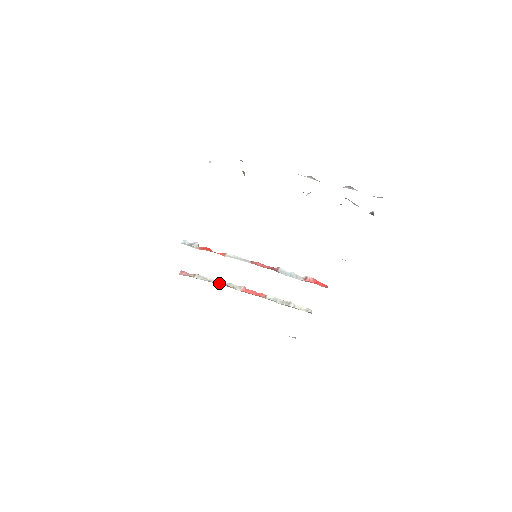
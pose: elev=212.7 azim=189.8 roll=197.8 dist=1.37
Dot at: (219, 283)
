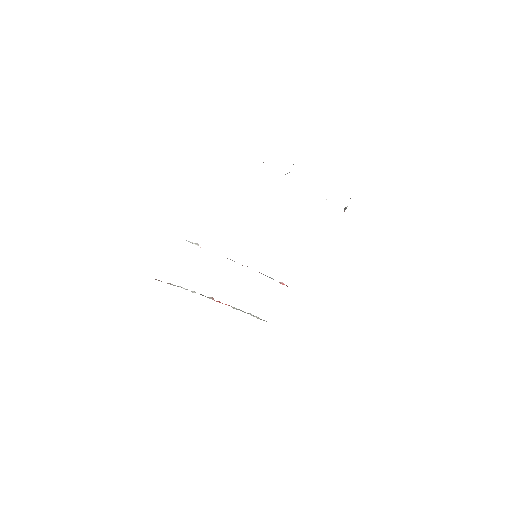
Dot at: (193, 292)
